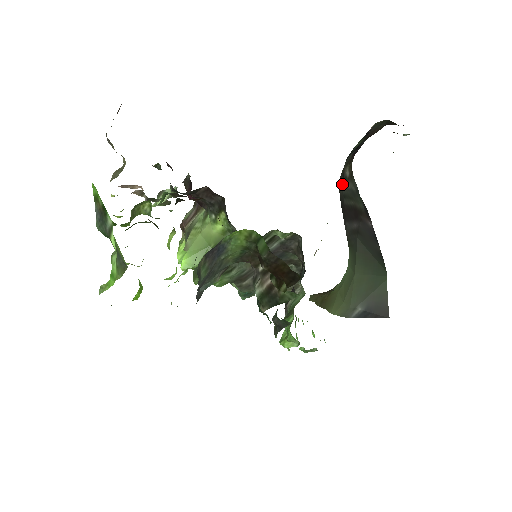
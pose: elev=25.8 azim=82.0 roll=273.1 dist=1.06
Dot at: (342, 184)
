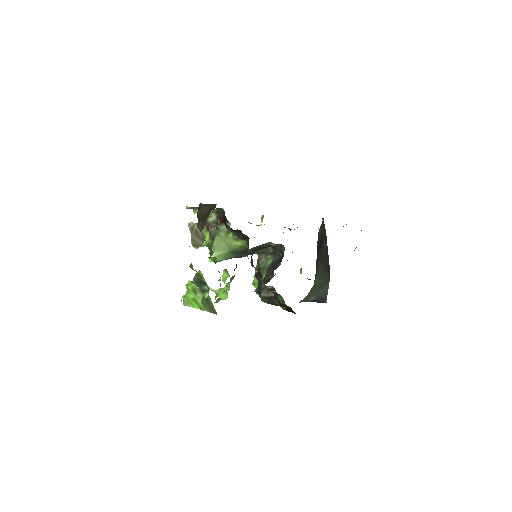
Dot at: (318, 232)
